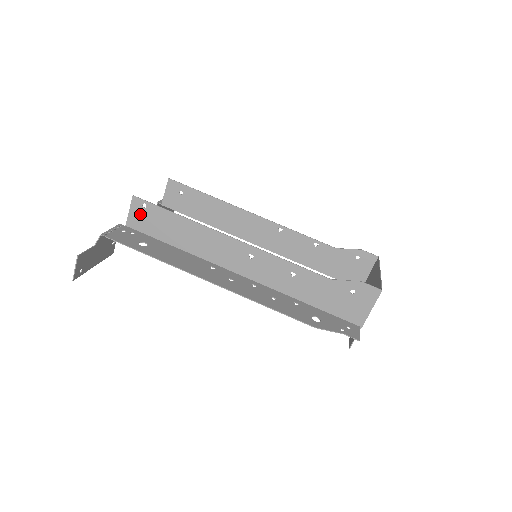
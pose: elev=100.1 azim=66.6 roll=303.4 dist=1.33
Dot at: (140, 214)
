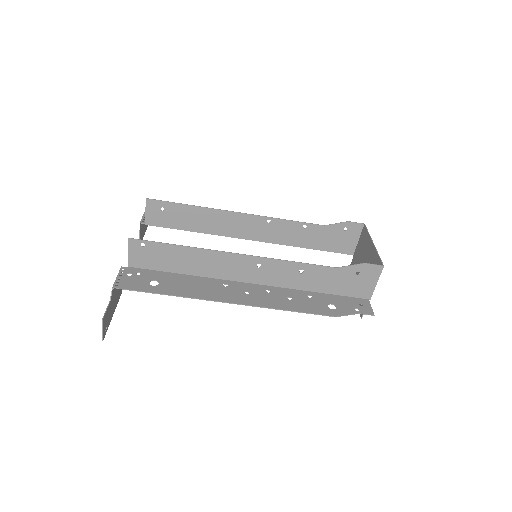
Dot at: (140, 253)
